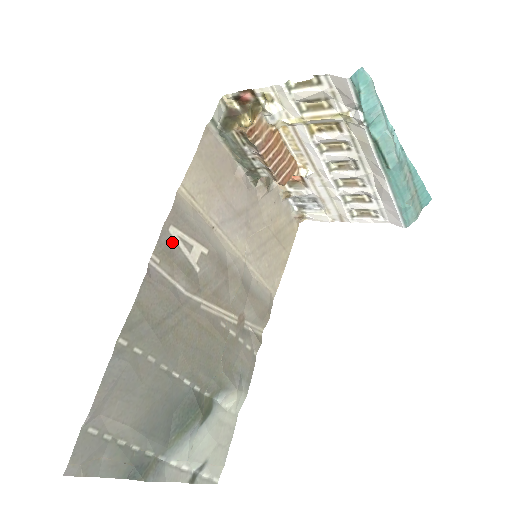
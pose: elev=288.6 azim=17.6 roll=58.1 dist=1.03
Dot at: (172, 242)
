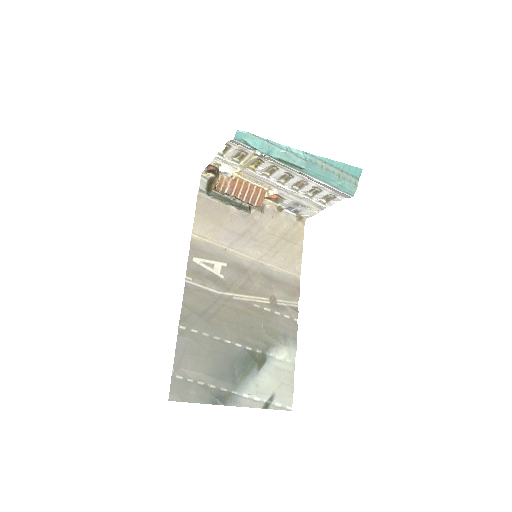
Dot at: (197, 266)
